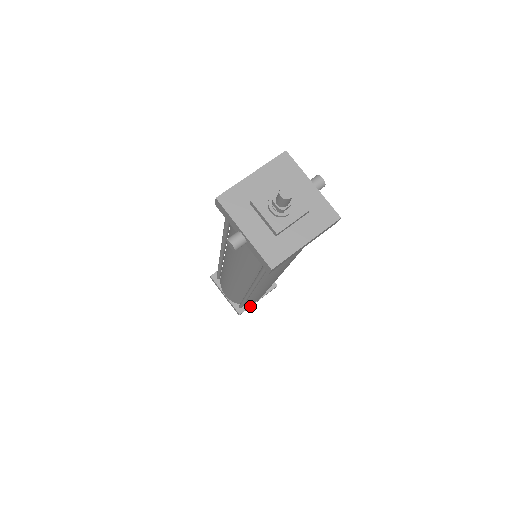
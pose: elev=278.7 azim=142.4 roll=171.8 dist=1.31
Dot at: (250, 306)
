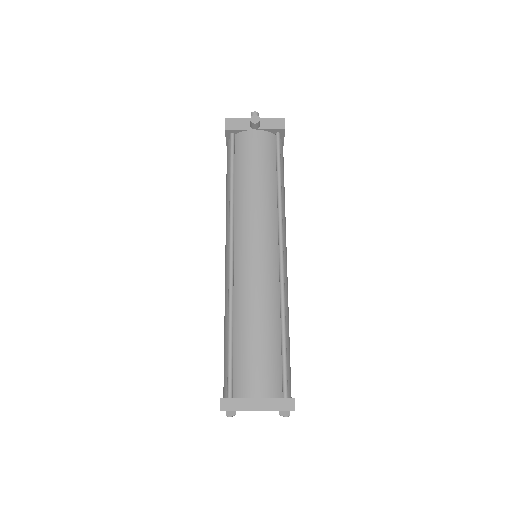
Dot at: occluded
